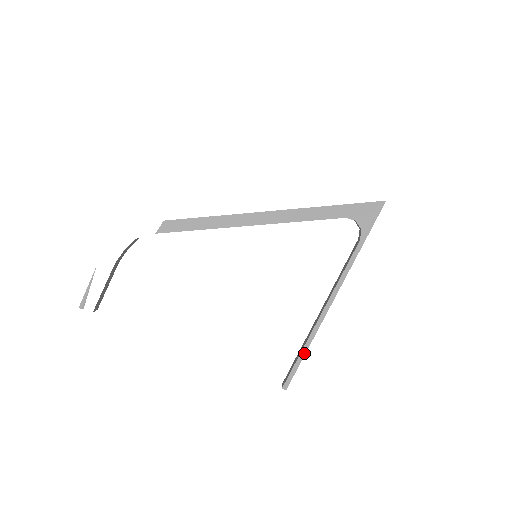
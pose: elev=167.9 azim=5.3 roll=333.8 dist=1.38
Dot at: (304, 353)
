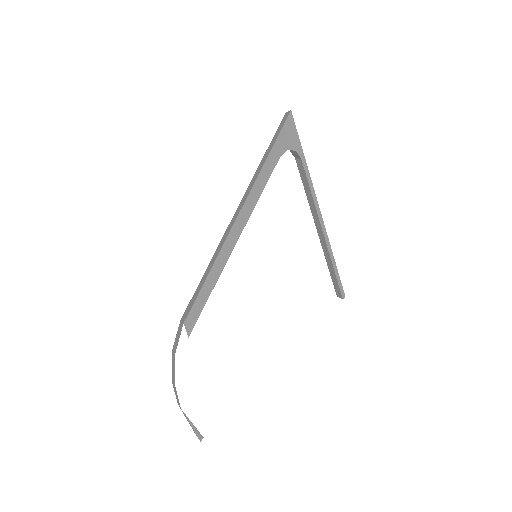
Dot at: (335, 266)
